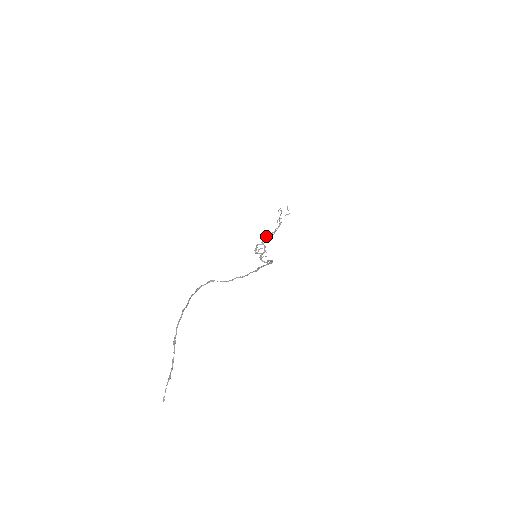
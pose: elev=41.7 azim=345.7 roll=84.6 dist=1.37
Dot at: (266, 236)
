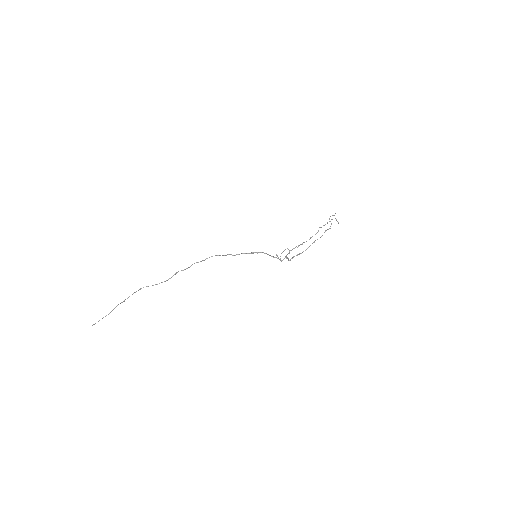
Dot at: (301, 244)
